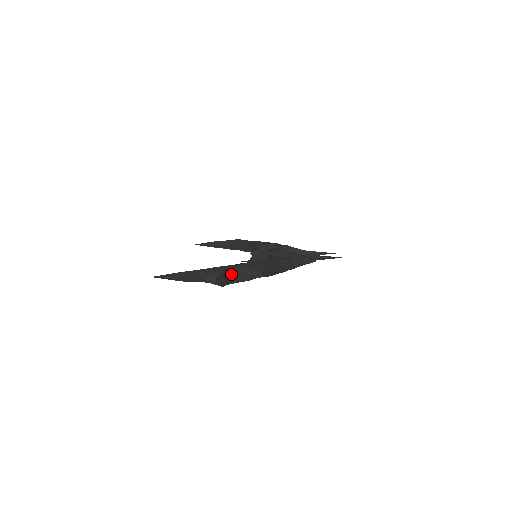
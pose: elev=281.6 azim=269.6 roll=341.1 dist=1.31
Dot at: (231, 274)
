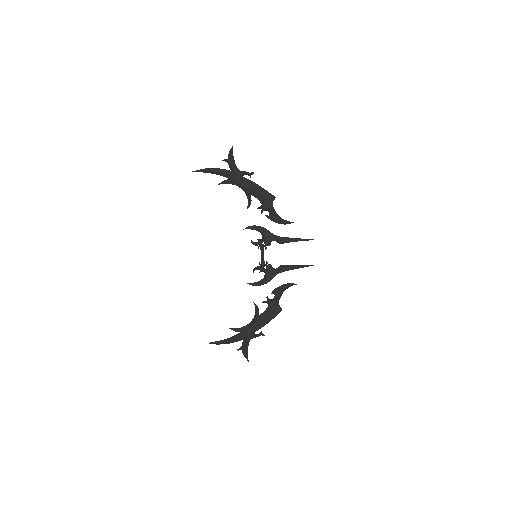
Dot at: (248, 342)
